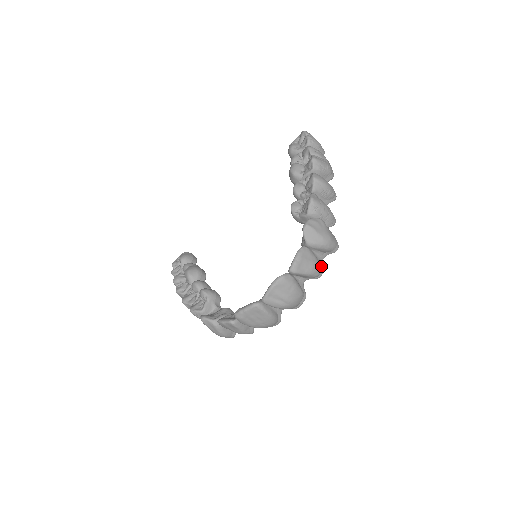
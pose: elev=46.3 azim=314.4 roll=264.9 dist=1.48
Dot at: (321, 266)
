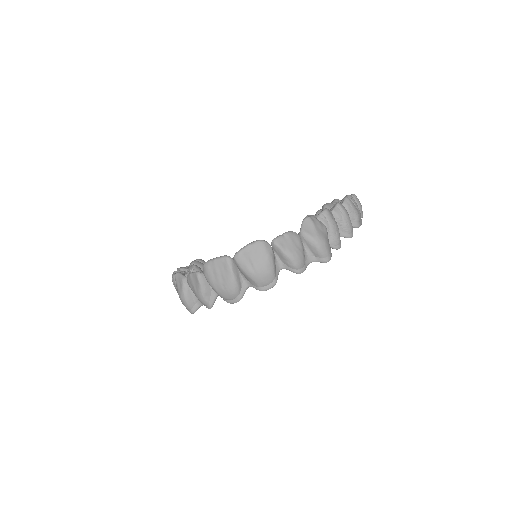
Dot at: (305, 264)
